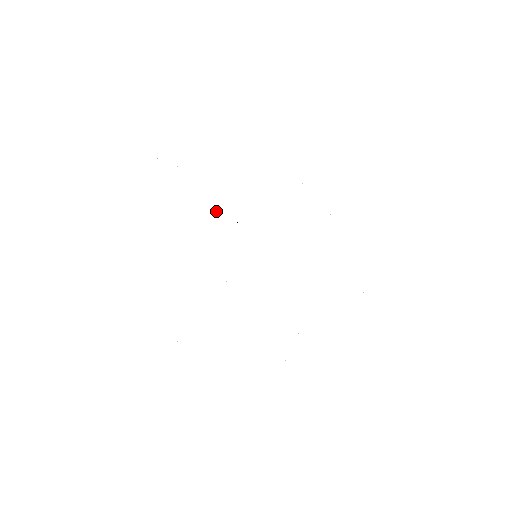
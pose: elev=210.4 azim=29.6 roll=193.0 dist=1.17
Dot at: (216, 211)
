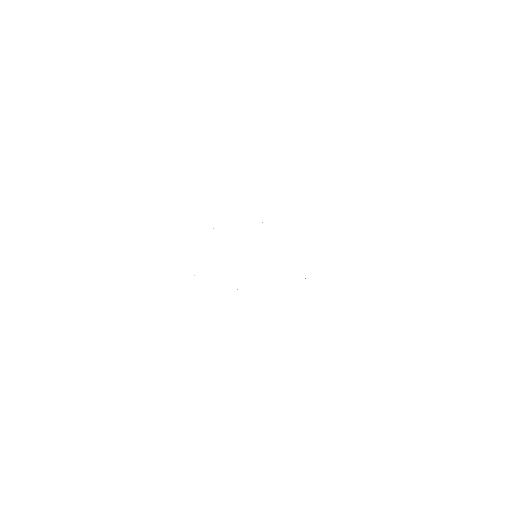
Dot at: occluded
